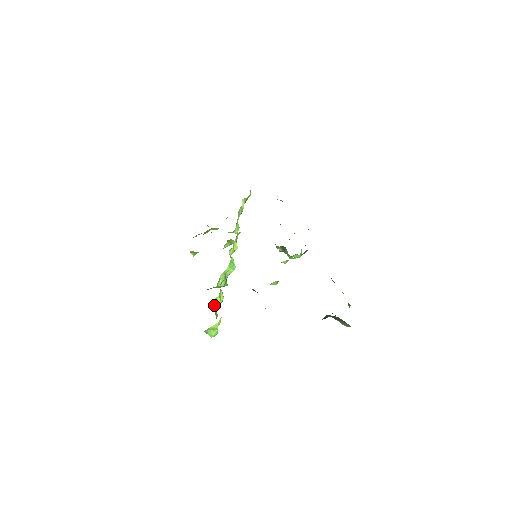
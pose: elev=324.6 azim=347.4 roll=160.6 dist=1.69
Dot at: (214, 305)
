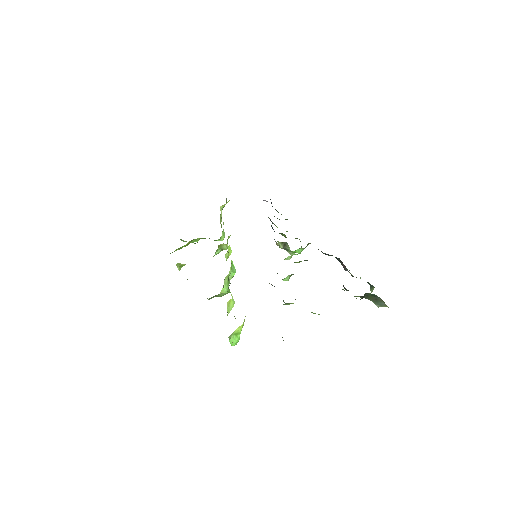
Dot at: (227, 310)
